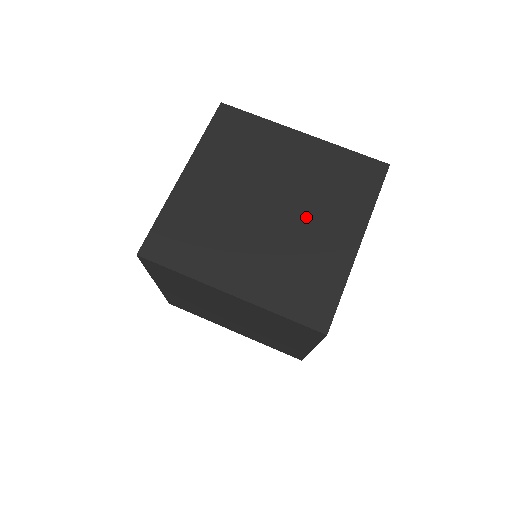
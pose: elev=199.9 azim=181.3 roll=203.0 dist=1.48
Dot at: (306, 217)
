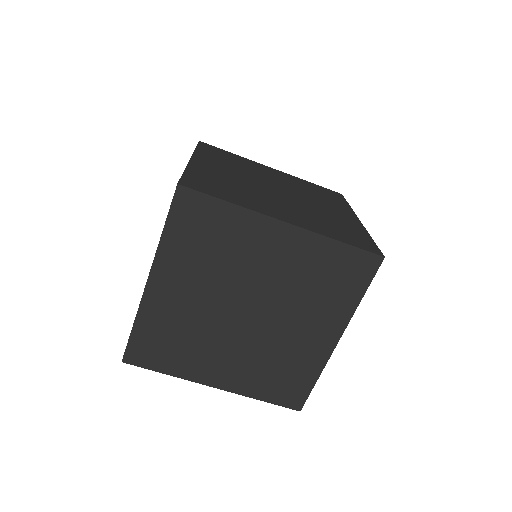
Dot at: (310, 200)
